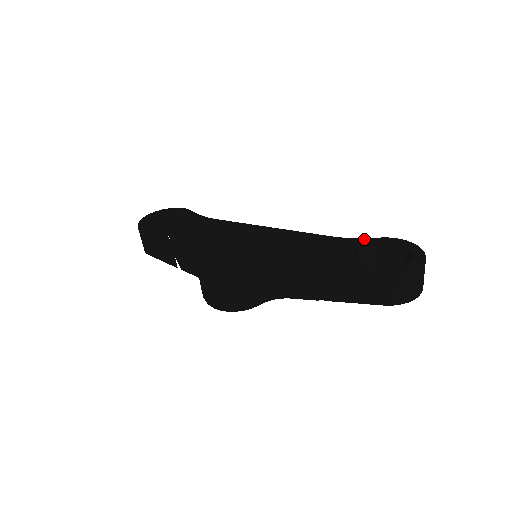
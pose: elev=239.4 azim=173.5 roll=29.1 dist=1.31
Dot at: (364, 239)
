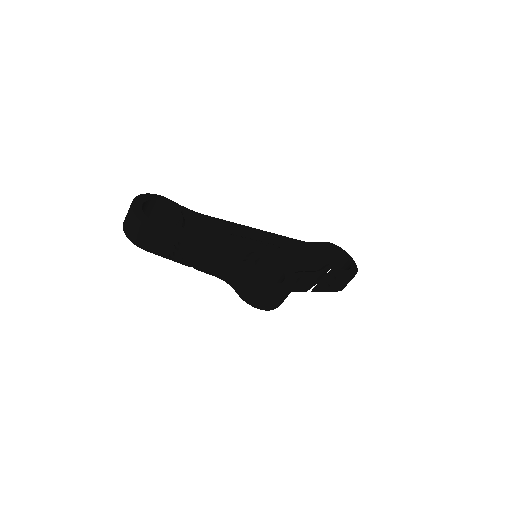
Dot at: (319, 244)
